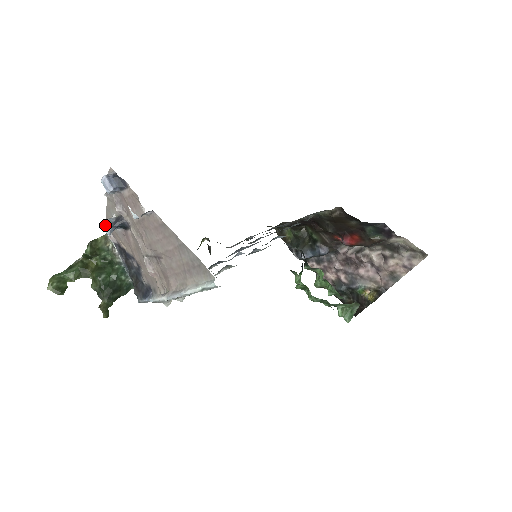
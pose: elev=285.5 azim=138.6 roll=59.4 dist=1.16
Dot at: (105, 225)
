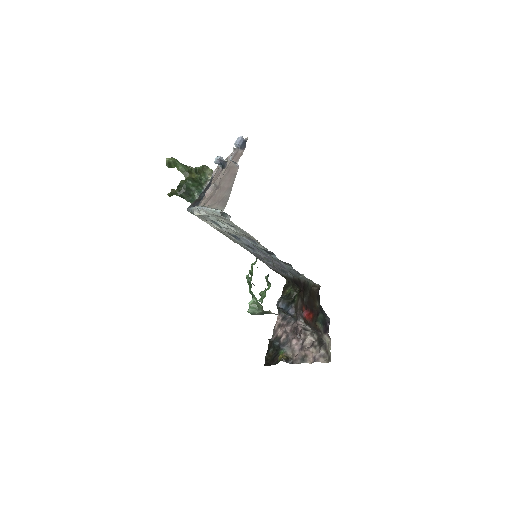
Dot at: (218, 157)
